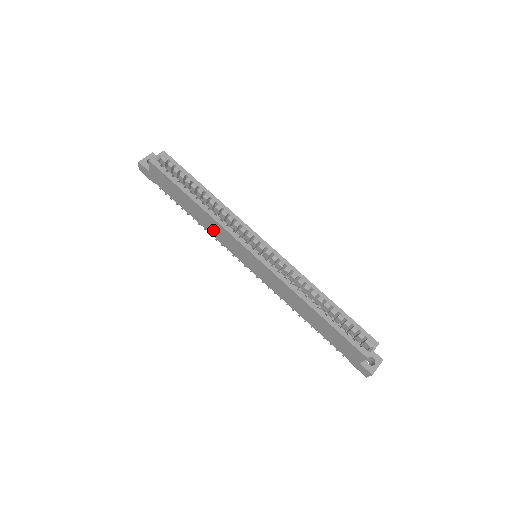
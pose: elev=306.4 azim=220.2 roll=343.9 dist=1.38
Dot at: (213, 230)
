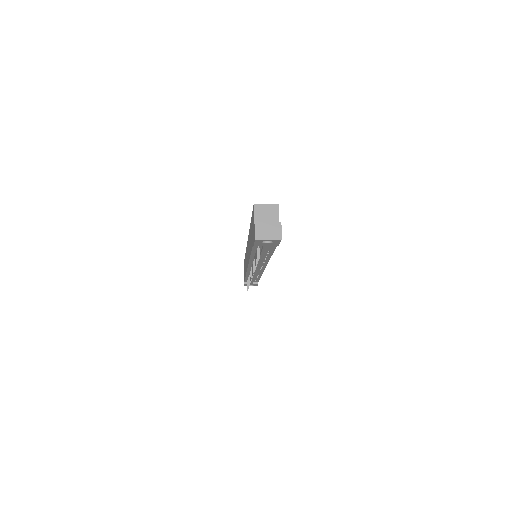
Dot at: occluded
